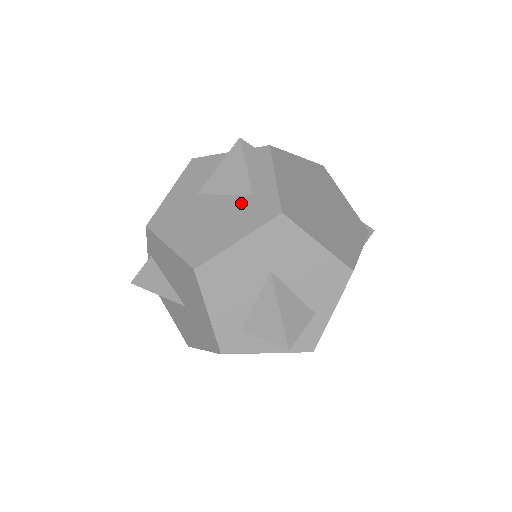
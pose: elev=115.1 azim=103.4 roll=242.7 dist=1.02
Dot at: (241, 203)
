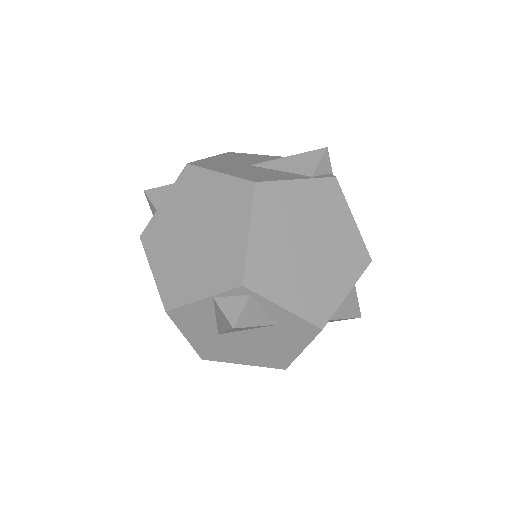
Dot at: (274, 332)
